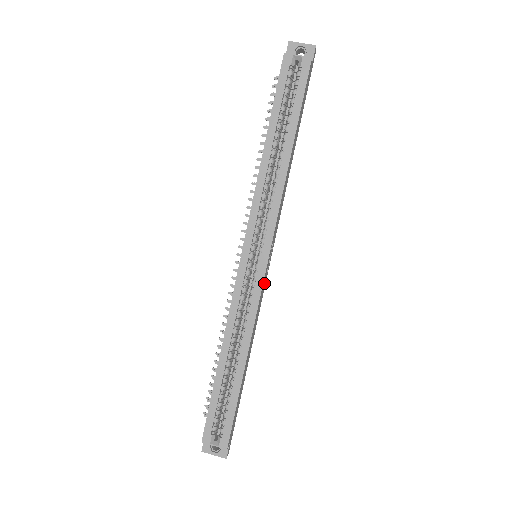
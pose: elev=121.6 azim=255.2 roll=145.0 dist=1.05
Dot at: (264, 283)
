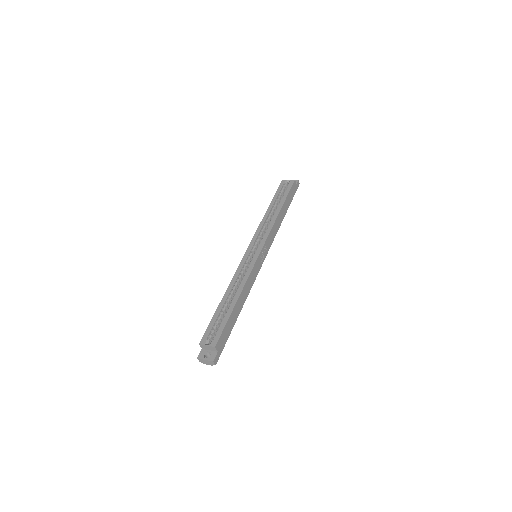
Dot at: (258, 266)
